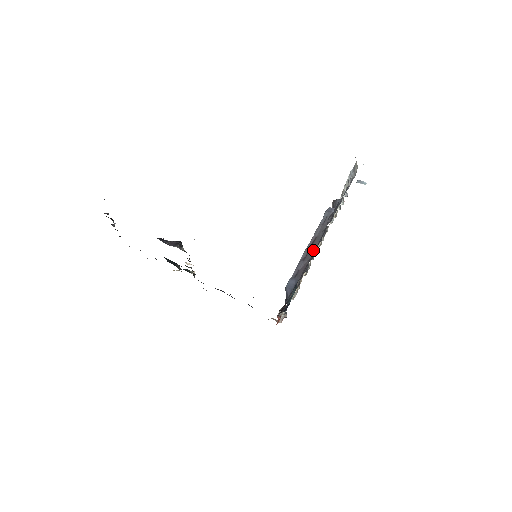
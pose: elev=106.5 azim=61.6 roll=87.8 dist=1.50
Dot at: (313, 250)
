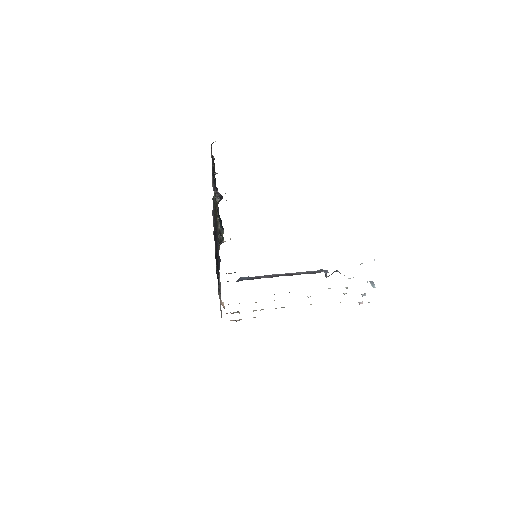
Dot at: (281, 275)
